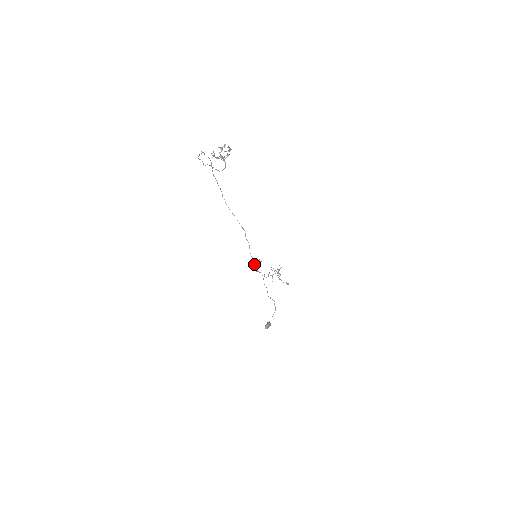
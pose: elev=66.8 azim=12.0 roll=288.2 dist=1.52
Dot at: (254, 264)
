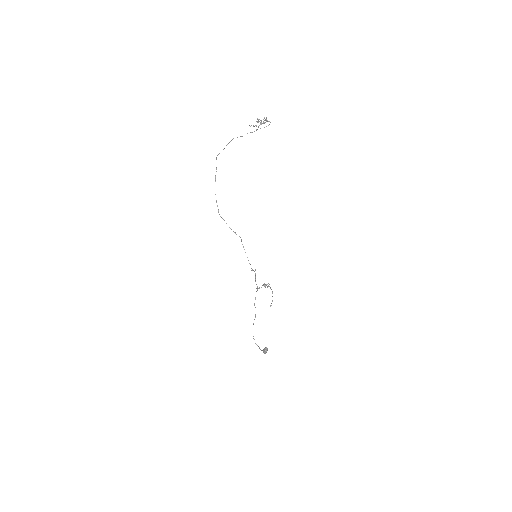
Dot at: (252, 269)
